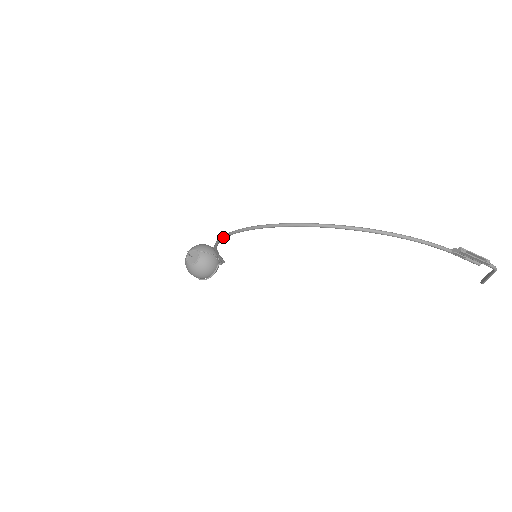
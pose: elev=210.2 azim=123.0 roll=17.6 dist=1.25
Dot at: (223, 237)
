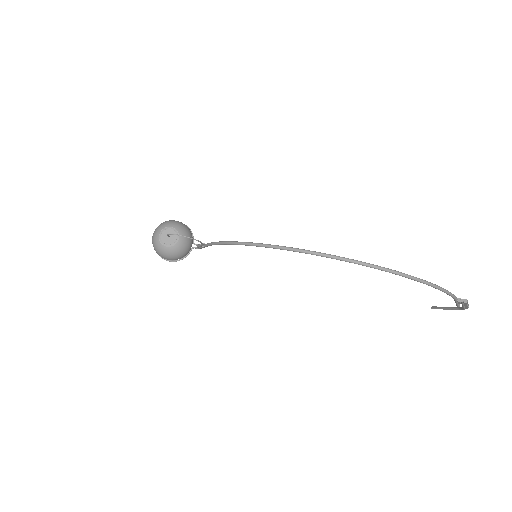
Dot at: (256, 245)
